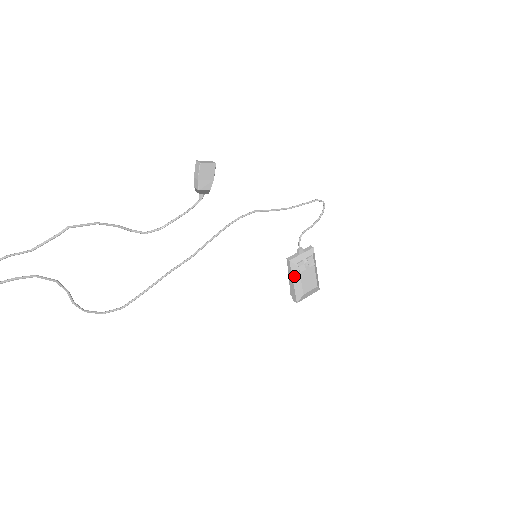
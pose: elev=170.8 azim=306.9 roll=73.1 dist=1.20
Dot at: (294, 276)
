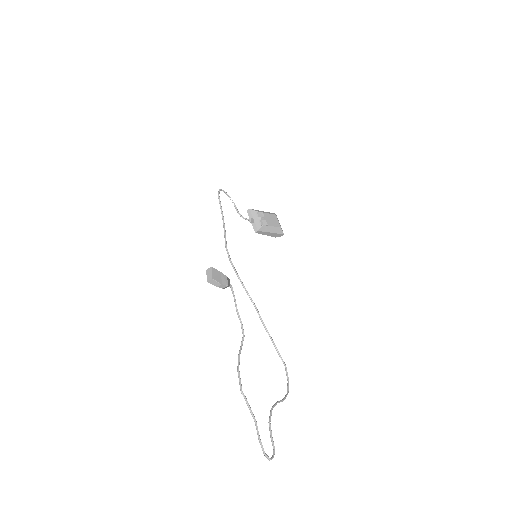
Dot at: (268, 231)
